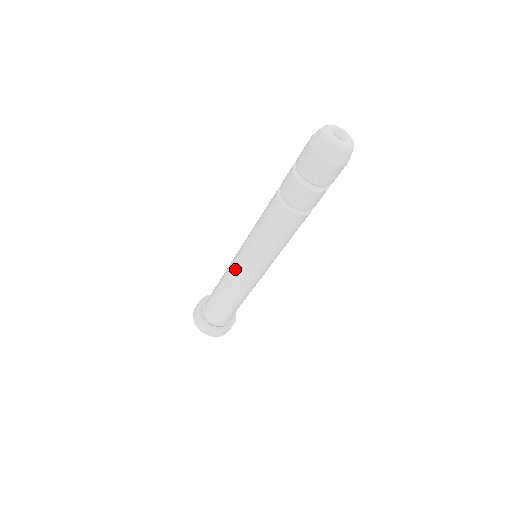
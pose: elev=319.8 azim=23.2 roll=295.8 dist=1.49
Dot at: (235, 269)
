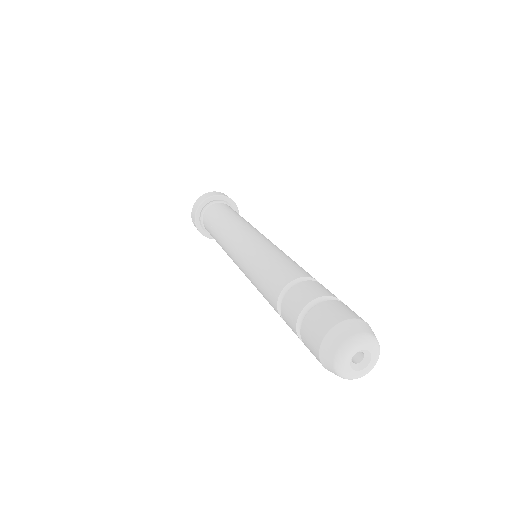
Dot at: (231, 244)
